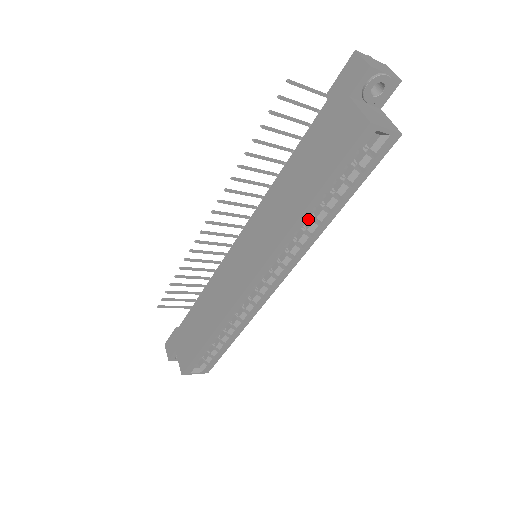
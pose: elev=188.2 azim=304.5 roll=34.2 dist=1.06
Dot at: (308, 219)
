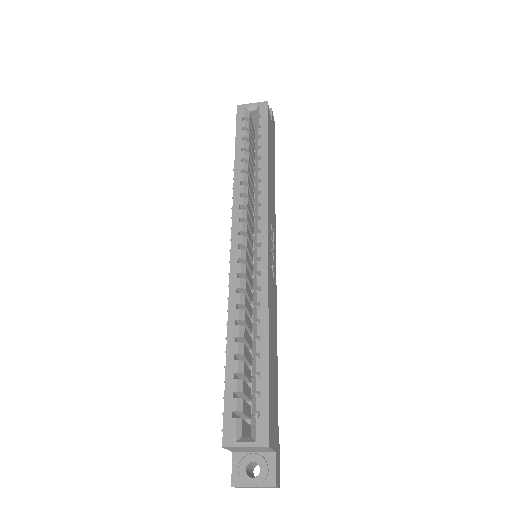
Dot at: occluded
